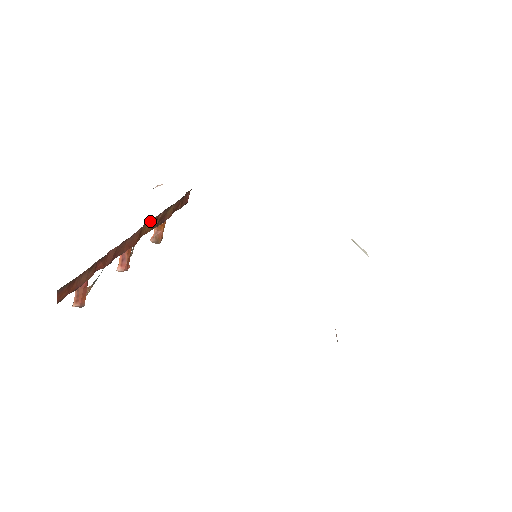
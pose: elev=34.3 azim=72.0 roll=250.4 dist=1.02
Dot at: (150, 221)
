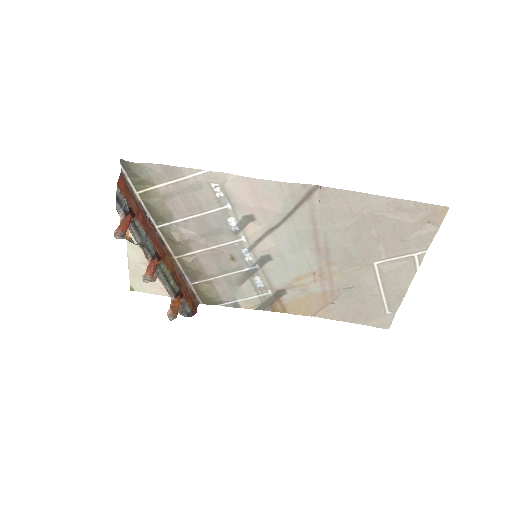
Dot at: (171, 262)
